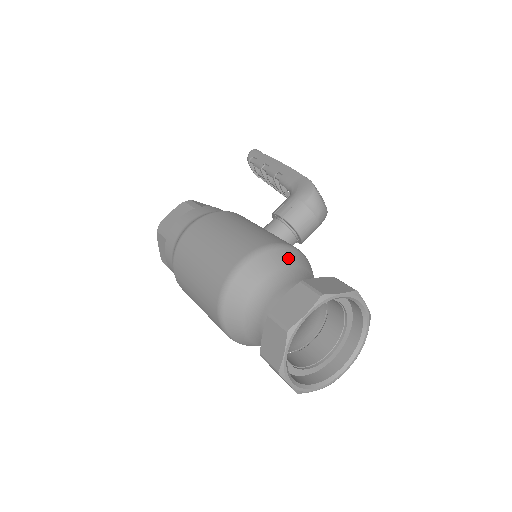
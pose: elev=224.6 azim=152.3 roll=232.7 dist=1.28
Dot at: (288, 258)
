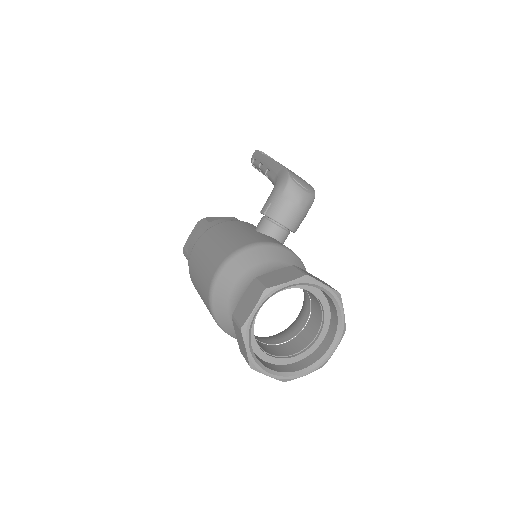
Dot at: (258, 256)
